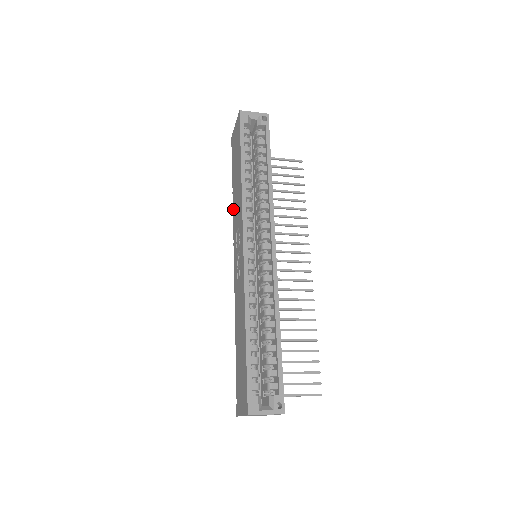
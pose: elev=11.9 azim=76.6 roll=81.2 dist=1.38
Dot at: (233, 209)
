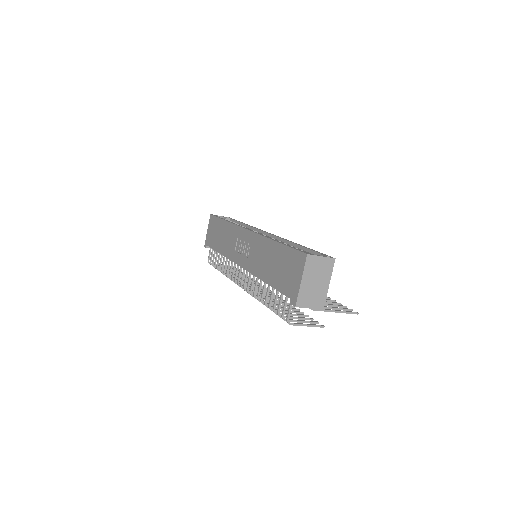
Dot at: (224, 254)
